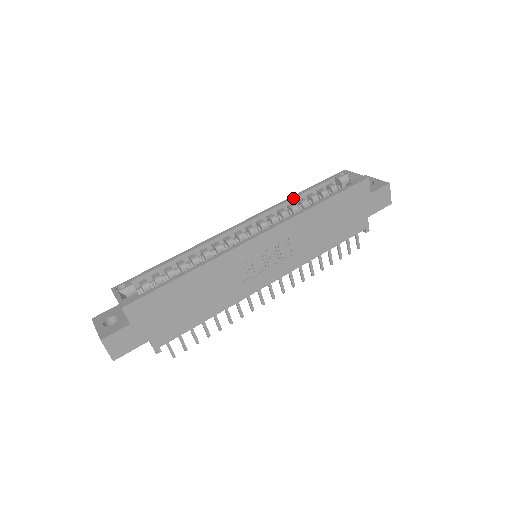
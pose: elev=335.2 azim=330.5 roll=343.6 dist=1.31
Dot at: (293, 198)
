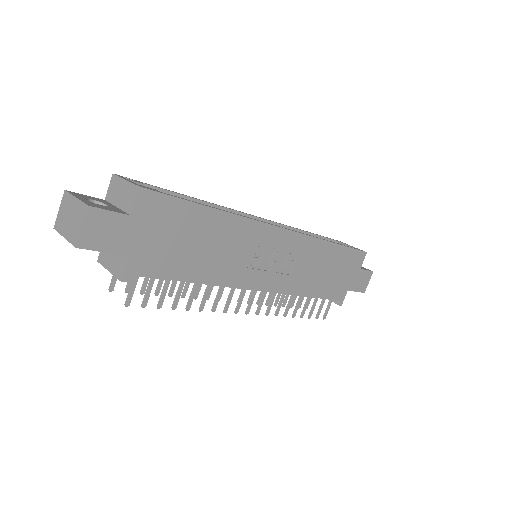
Dot at: (302, 230)
